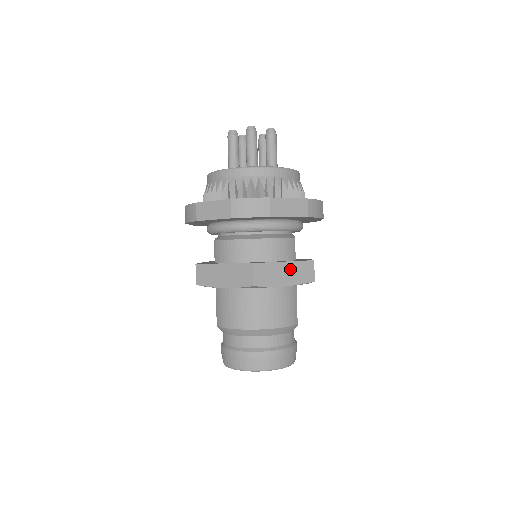
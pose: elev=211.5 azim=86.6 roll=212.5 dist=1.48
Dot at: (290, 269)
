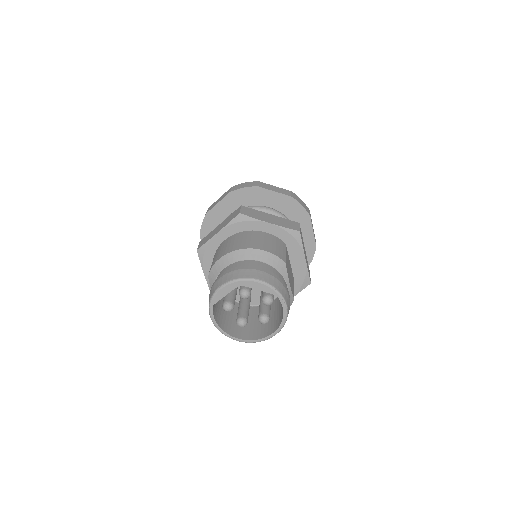
Dot at: (275, 219)
